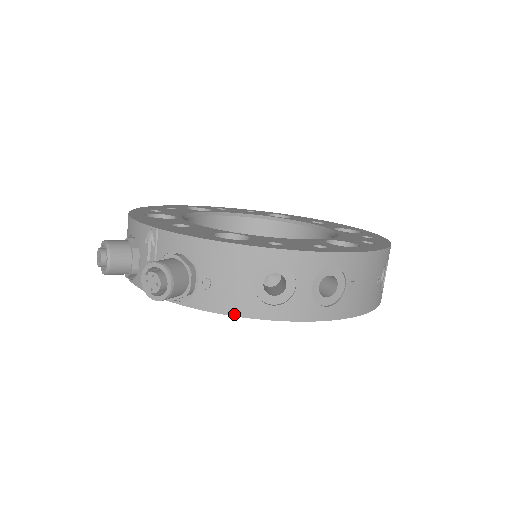
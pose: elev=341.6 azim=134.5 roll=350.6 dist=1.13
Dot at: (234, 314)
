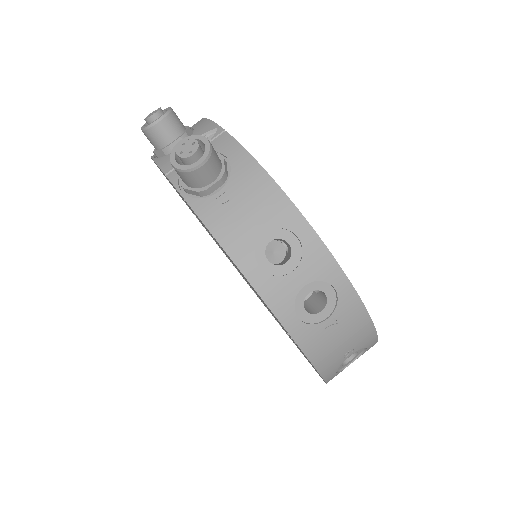
Dot at: (221, 242)
